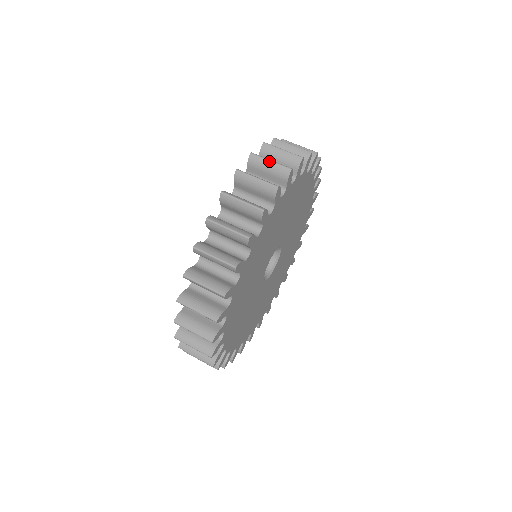
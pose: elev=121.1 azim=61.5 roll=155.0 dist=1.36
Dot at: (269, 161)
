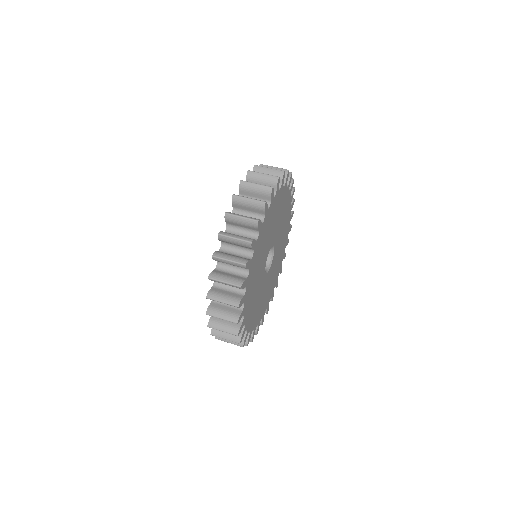
Dot at: occluded
